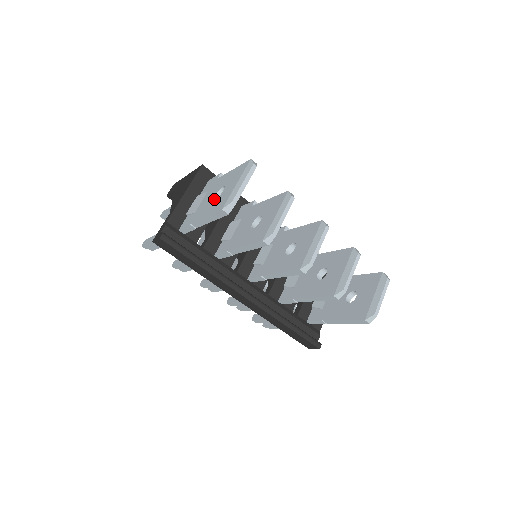
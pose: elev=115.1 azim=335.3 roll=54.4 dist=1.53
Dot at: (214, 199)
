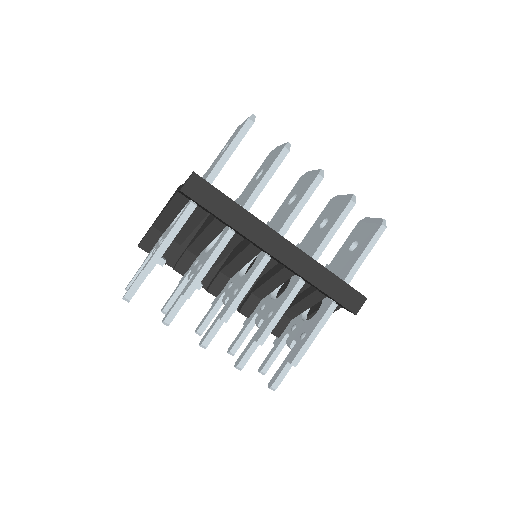
Dot at: occluded
